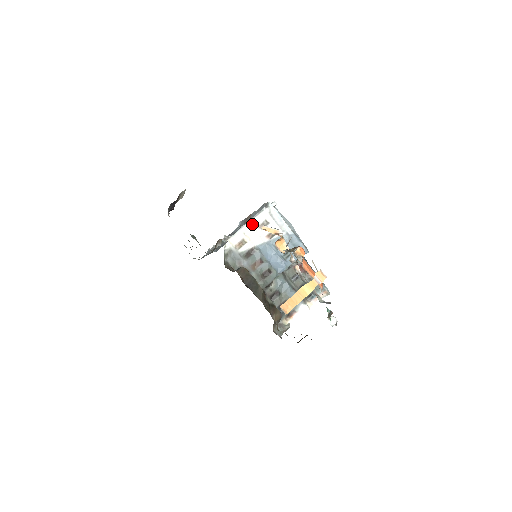
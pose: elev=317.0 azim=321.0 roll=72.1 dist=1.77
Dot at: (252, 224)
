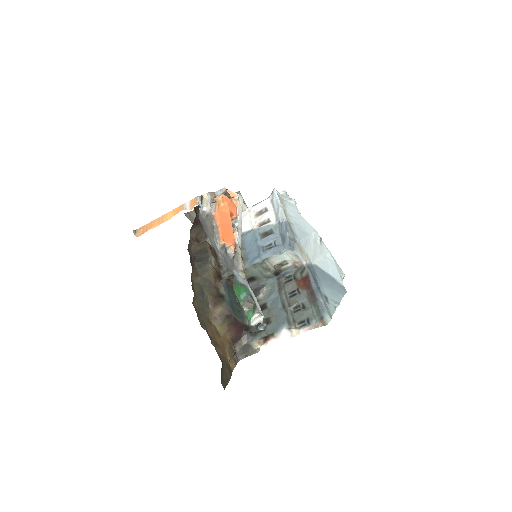
Dot at: (250, 210)
